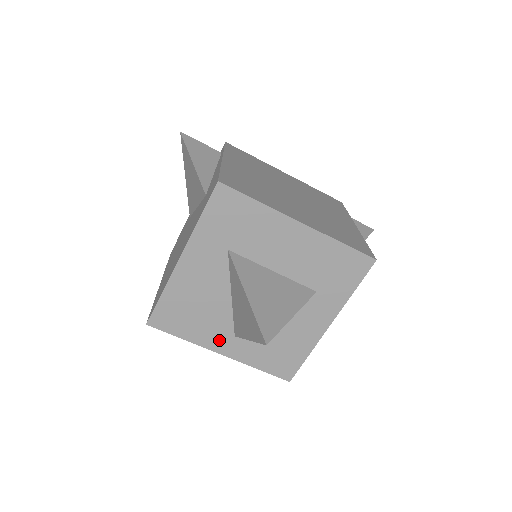
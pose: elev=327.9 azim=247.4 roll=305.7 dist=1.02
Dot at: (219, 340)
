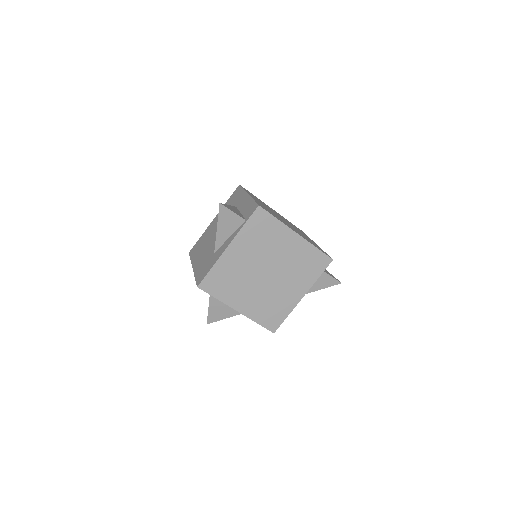
Dot at: occluded
